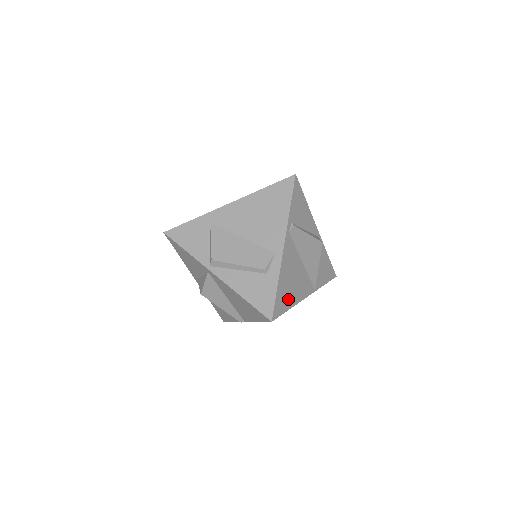
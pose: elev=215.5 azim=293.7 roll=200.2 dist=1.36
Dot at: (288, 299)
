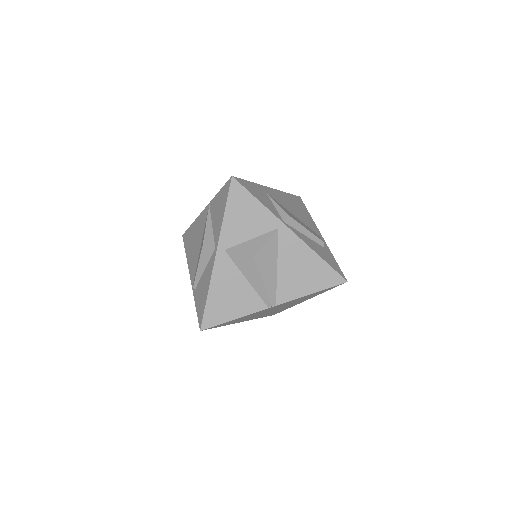
Dot at: occluded
